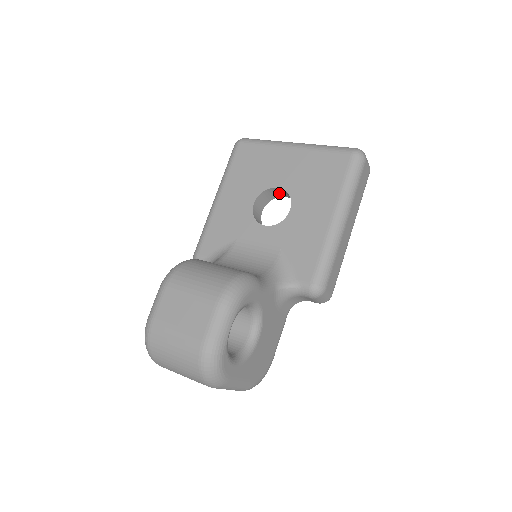
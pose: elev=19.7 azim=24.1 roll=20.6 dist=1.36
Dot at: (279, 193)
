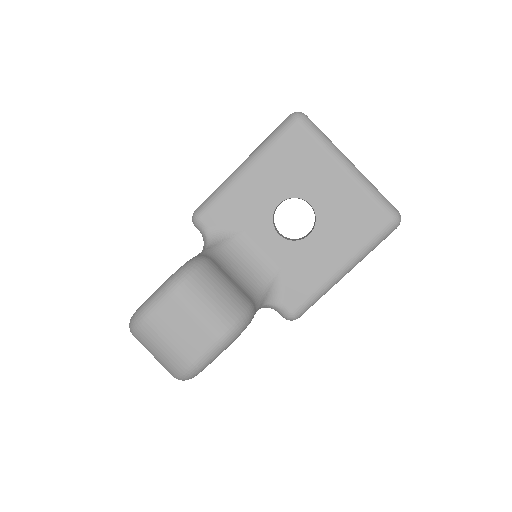
Dot at: occluded
